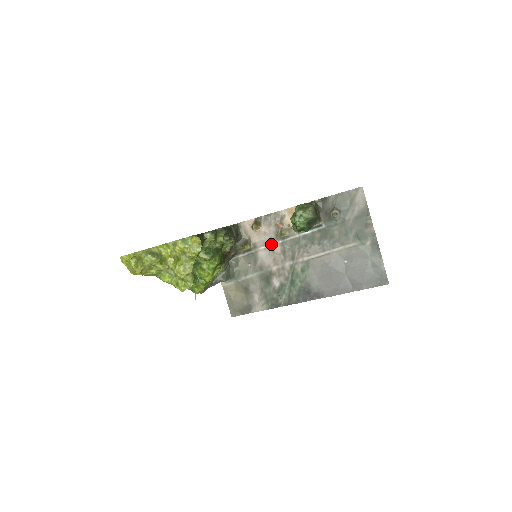
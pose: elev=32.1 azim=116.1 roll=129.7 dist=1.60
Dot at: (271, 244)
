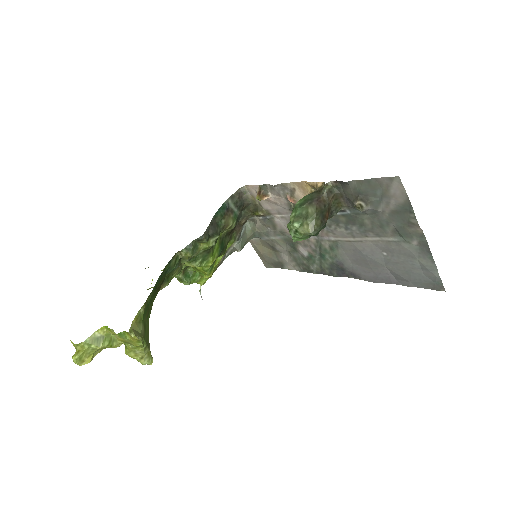
Dot at: (287, 214)
